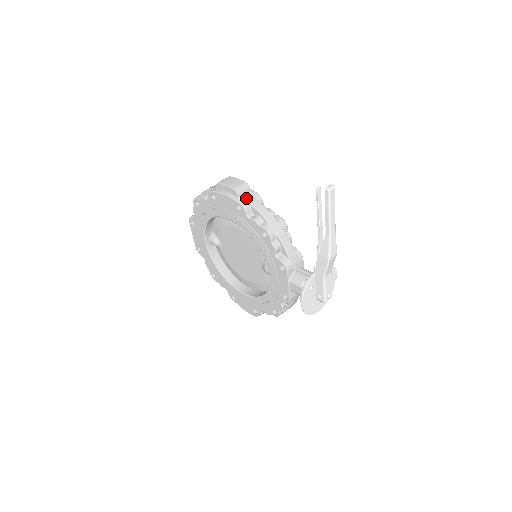
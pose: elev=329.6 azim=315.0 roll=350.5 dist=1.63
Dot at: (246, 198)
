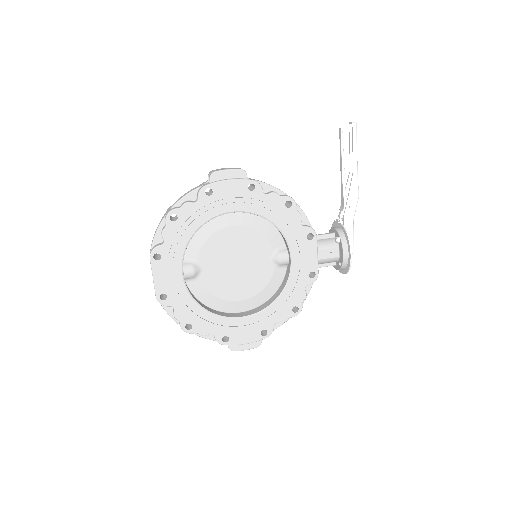
Dot at: occluded
